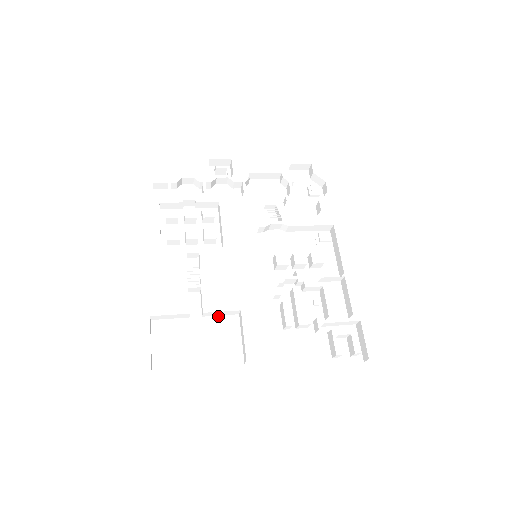
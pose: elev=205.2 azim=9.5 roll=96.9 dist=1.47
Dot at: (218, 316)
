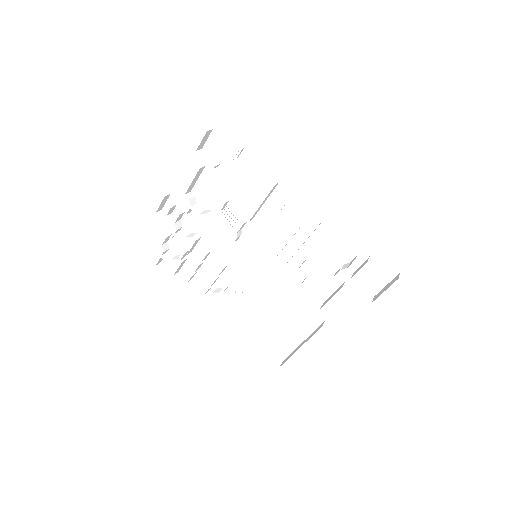
Dot at: (281, 304)
